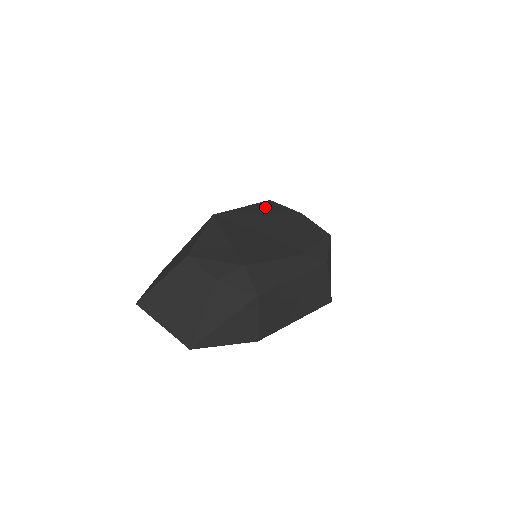
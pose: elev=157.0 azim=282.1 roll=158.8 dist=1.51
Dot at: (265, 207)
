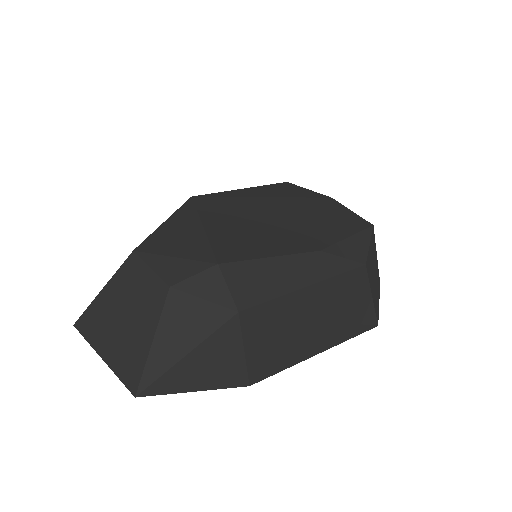
Dot at: (276, 189)
